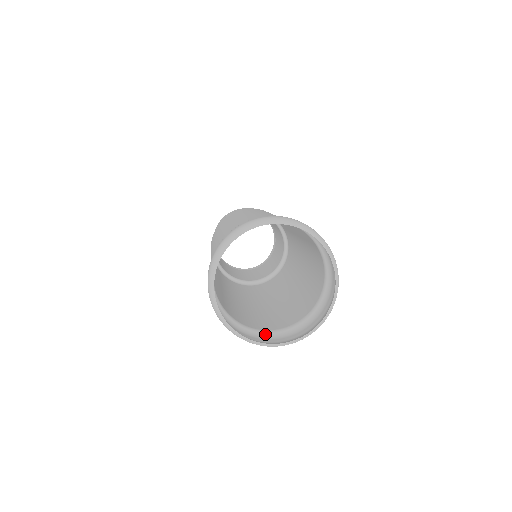
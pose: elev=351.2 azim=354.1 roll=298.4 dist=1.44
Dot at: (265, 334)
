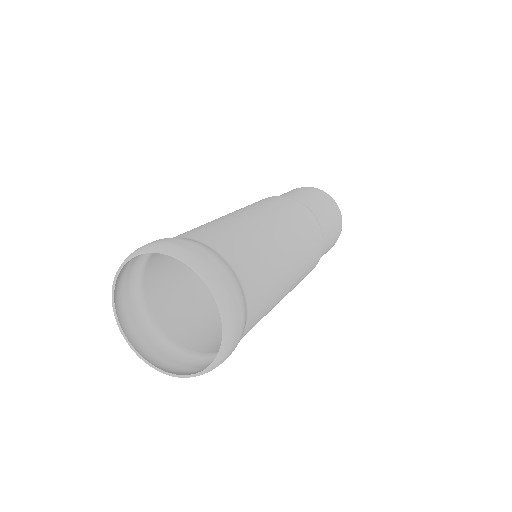
Dot at: (203, 359)
